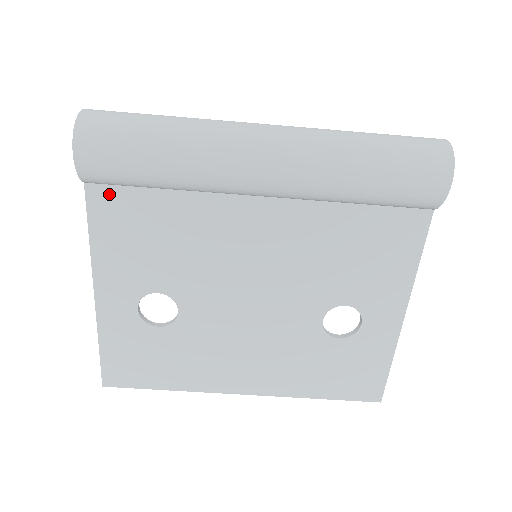
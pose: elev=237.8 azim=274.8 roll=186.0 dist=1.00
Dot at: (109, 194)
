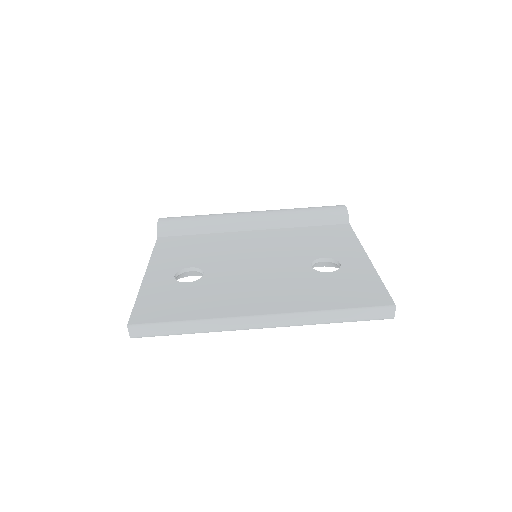
Dot at: (170, 239)
